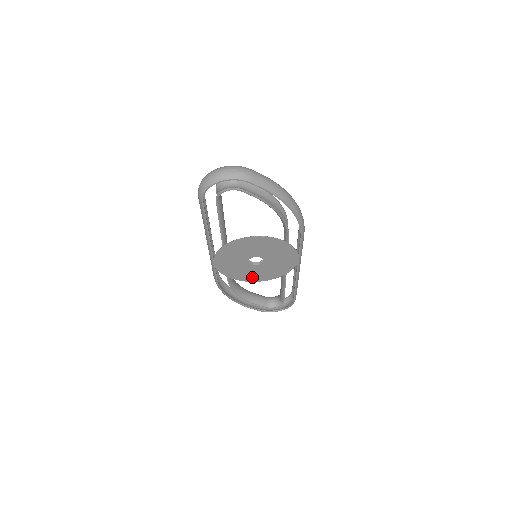
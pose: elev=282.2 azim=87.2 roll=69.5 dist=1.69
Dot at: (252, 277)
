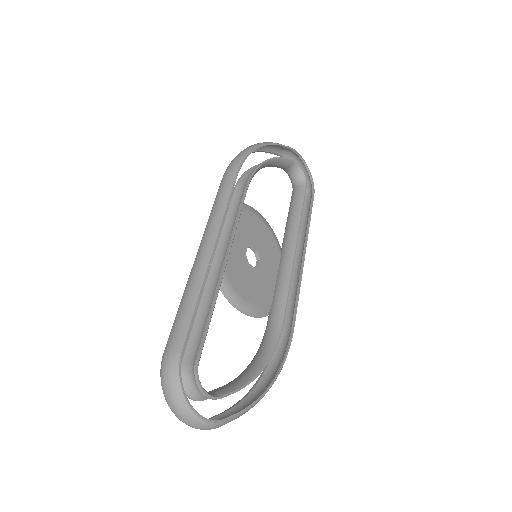
Dot at: (254, 220)
